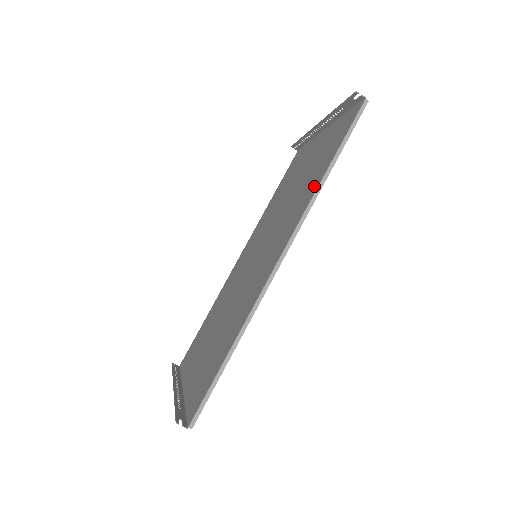
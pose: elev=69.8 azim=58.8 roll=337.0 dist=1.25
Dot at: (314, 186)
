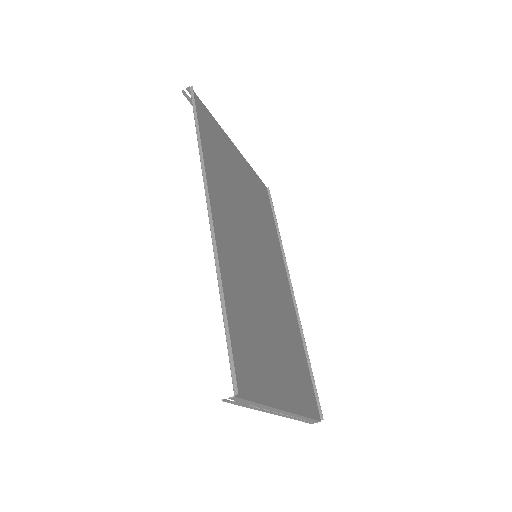
Dot at: (205, 157)
